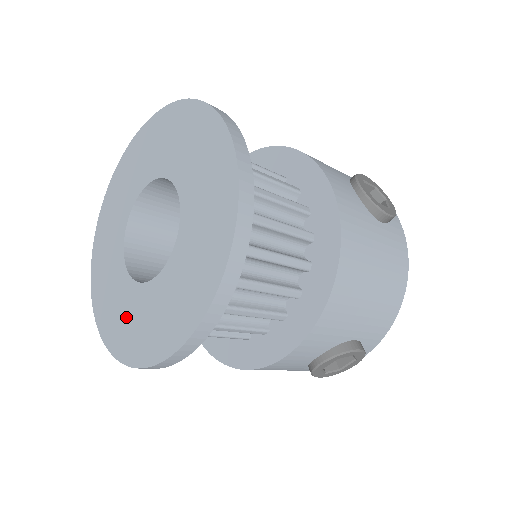
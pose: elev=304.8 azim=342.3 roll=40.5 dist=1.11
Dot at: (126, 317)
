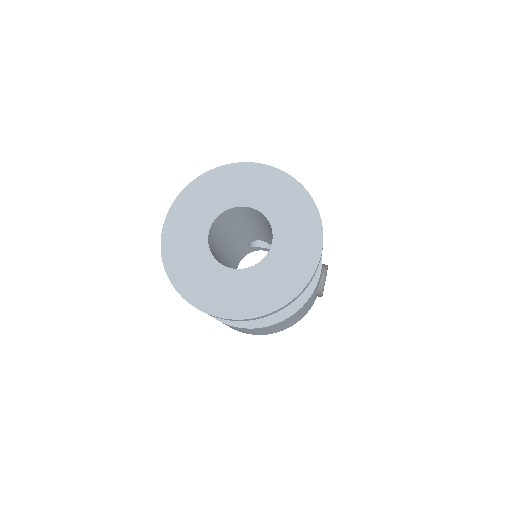
Dot at: (267, 284)
